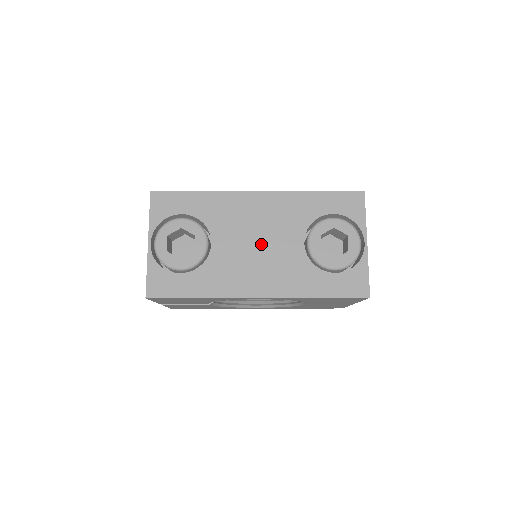
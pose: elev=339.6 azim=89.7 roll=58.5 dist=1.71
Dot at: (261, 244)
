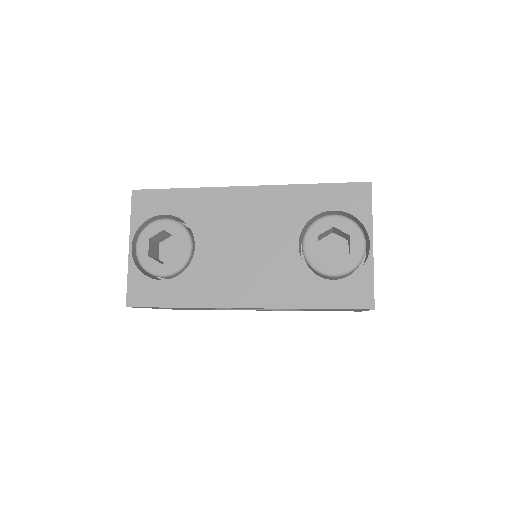
Dot at: (249, 247)
